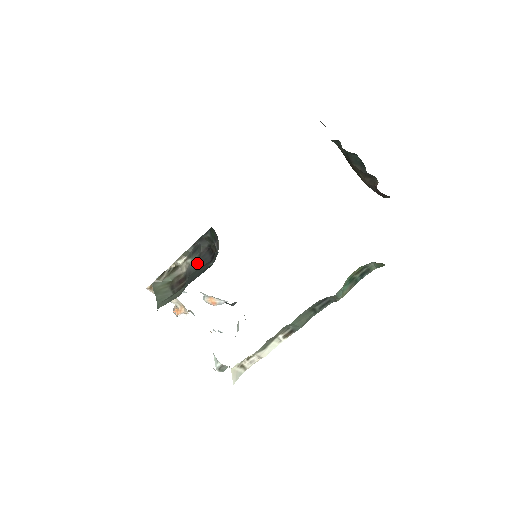
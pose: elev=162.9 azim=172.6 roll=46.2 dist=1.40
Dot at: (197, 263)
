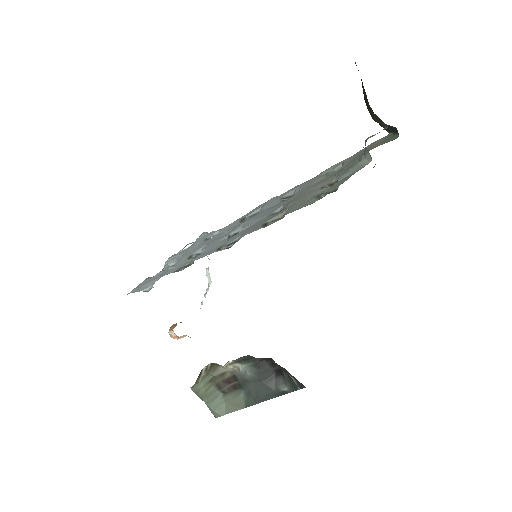
Dot at: (255, 375)
